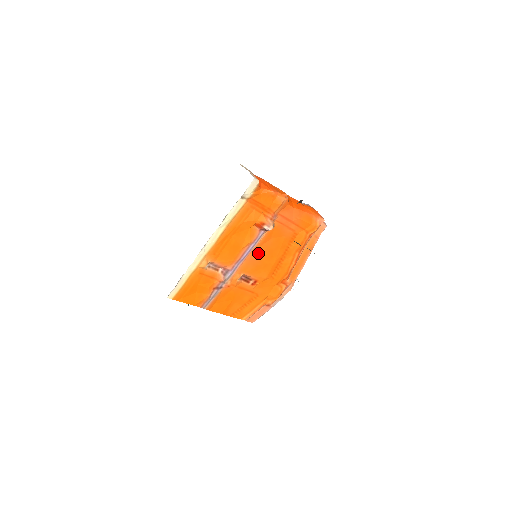
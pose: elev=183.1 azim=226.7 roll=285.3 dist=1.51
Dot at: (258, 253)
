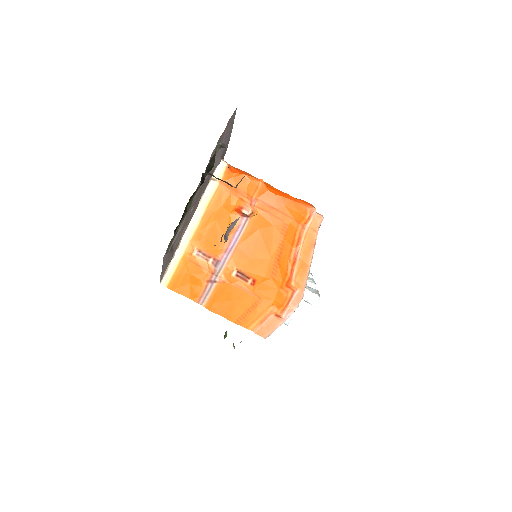
Dot at: (248, 245)
